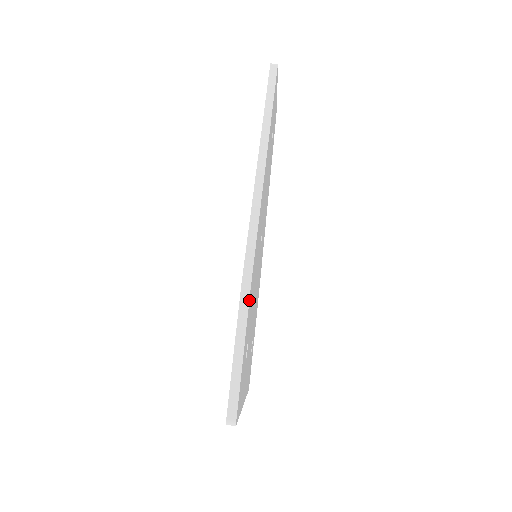
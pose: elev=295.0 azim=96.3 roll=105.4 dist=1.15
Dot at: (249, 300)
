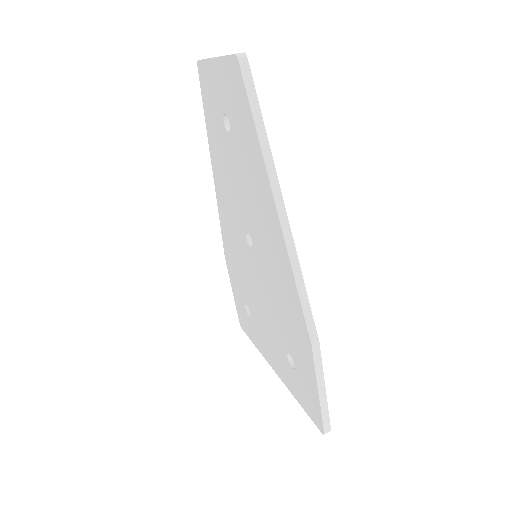
Dot at: (320, 353)
